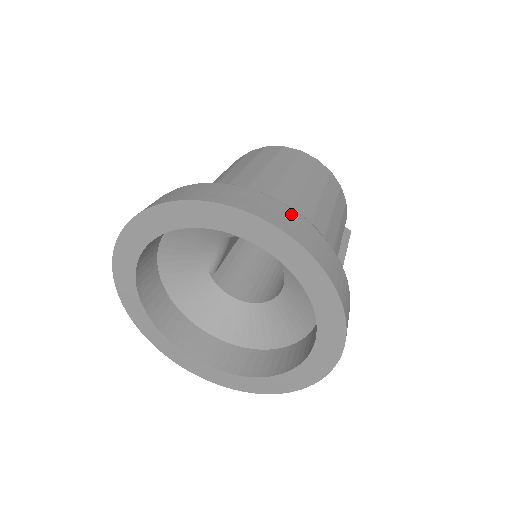
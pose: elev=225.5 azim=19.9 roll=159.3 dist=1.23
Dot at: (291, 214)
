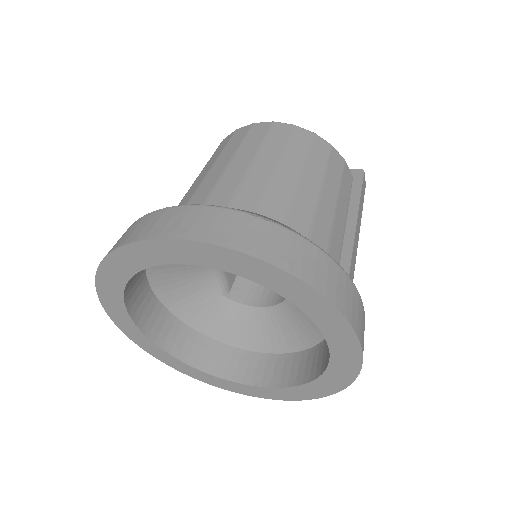
Dot at: (206, 213)
